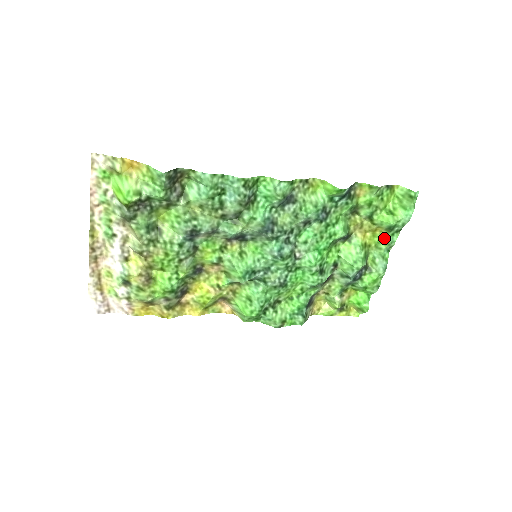
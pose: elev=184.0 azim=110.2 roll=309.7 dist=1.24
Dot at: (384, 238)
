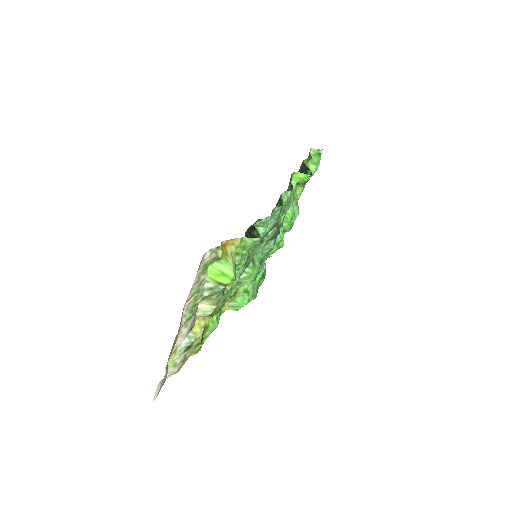
Dot at: (300, 191)
